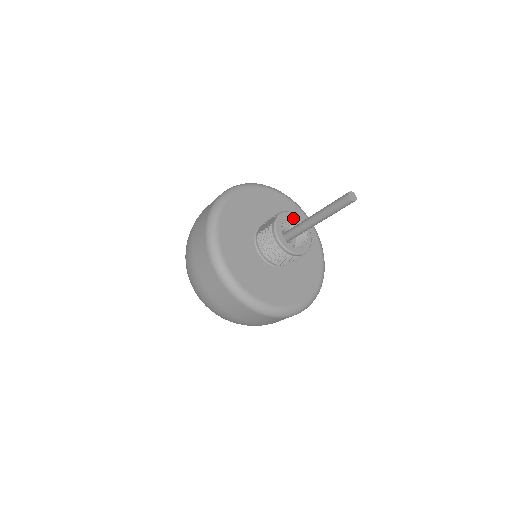
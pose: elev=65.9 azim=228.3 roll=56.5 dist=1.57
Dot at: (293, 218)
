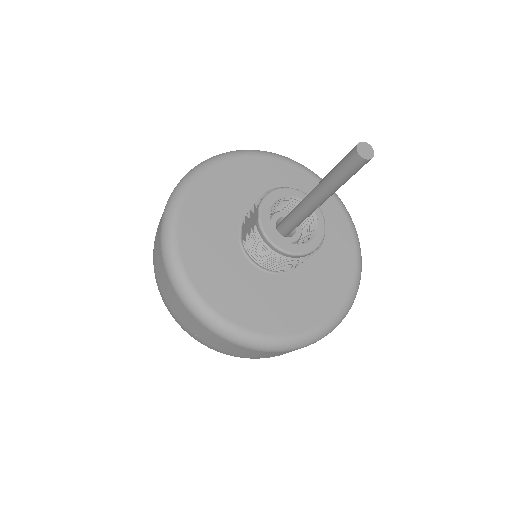
Dot at: (282, 197)
